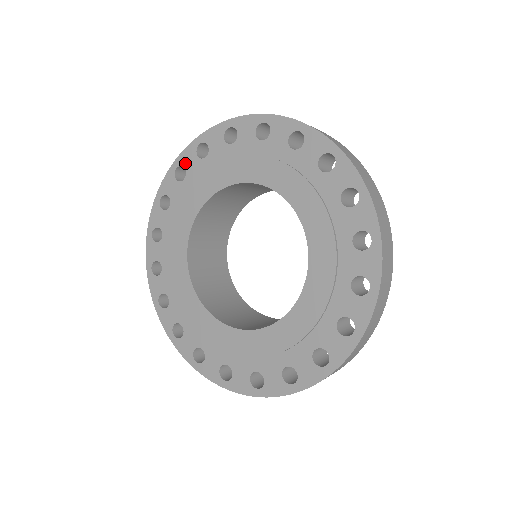
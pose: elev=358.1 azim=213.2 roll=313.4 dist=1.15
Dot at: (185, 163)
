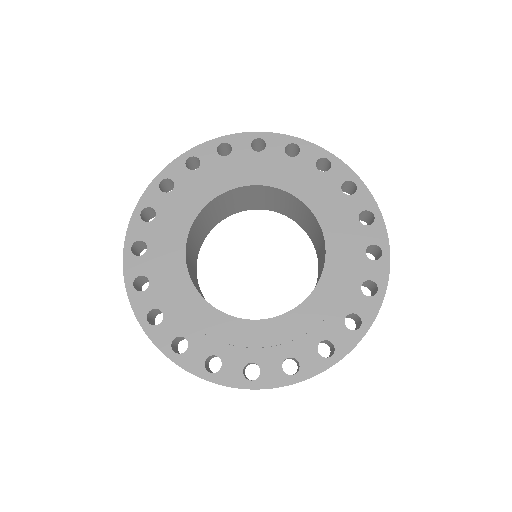
Dot at: (201, 155)
